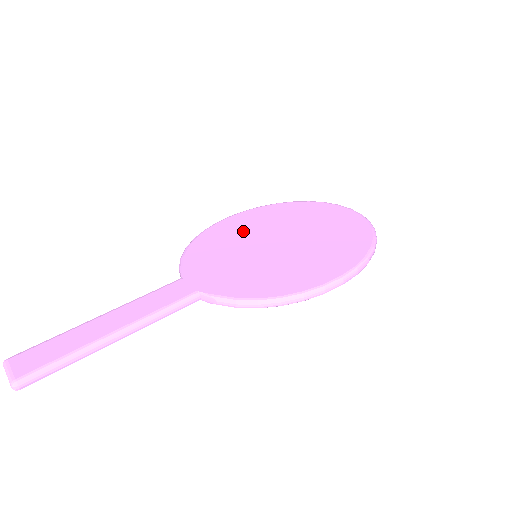
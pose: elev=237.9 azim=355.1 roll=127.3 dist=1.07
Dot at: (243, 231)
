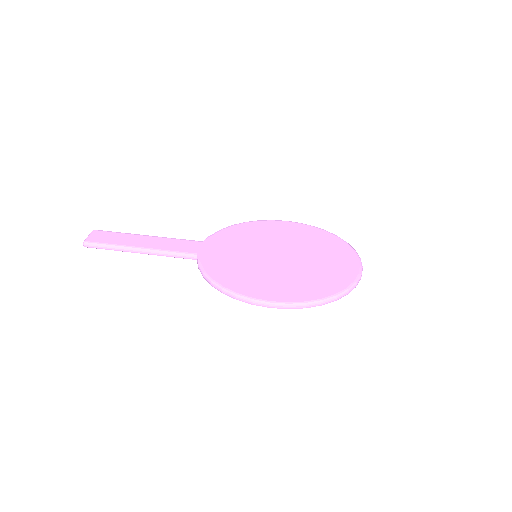
Dot at: (274, 235)
